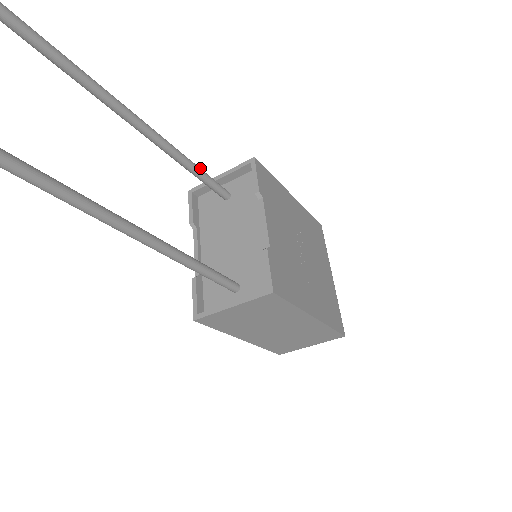
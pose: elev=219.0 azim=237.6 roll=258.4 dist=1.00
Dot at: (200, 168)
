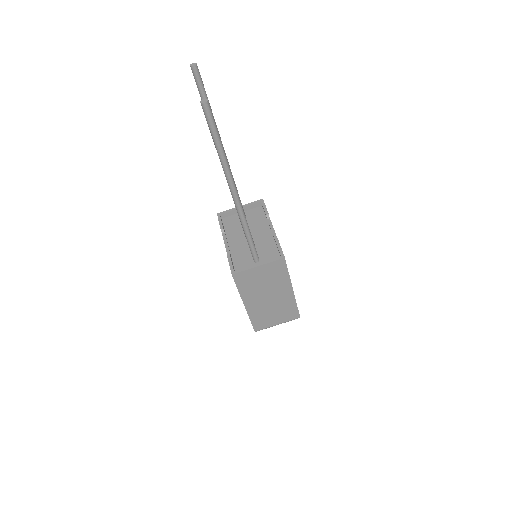
Dot at: occluded
